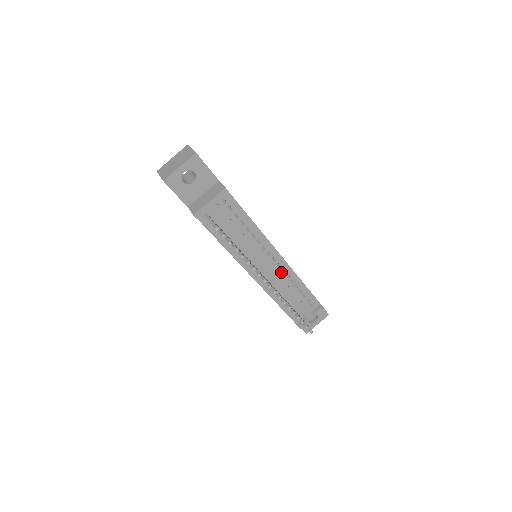
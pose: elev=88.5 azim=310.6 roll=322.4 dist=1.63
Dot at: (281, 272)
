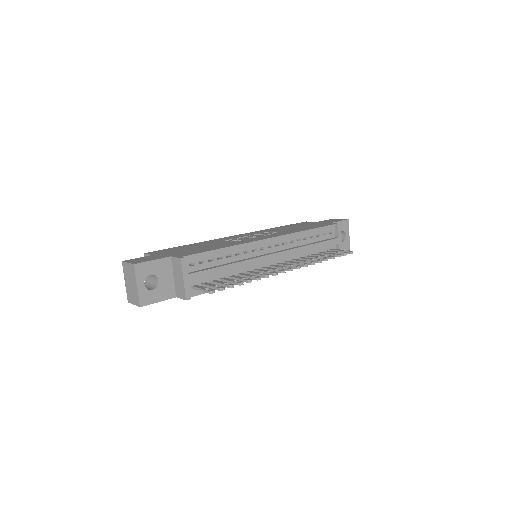
Dot at: (284, 246)
